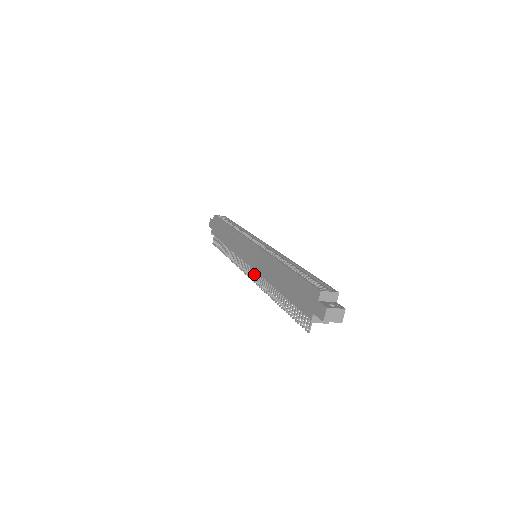
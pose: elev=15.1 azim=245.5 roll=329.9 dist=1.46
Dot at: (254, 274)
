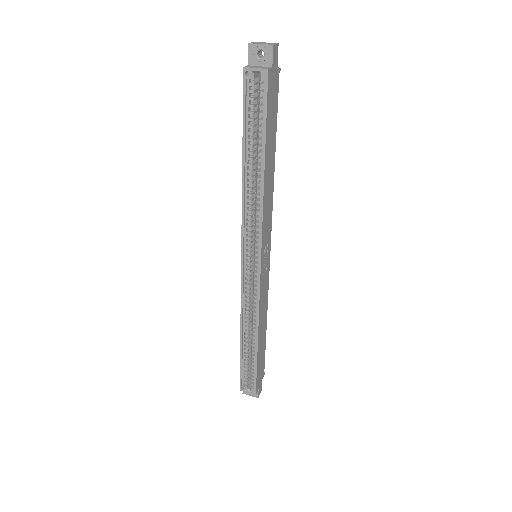
Dot at: occluded
